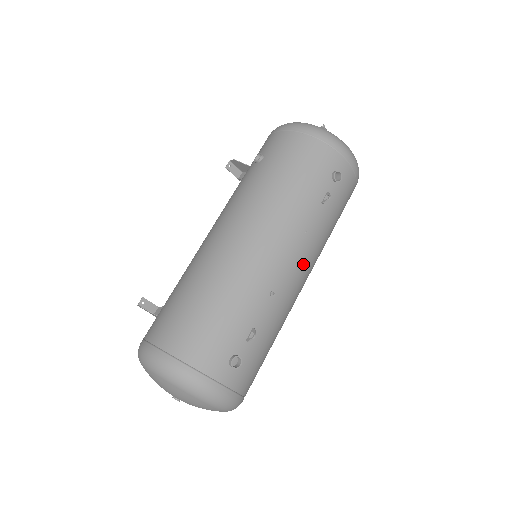
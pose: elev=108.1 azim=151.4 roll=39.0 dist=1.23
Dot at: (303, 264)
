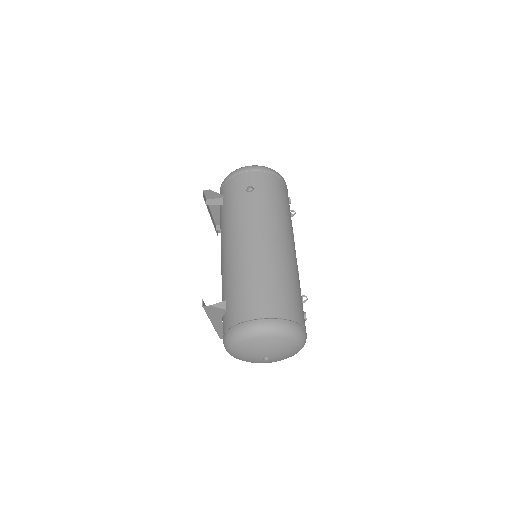
Dot at: occluded
